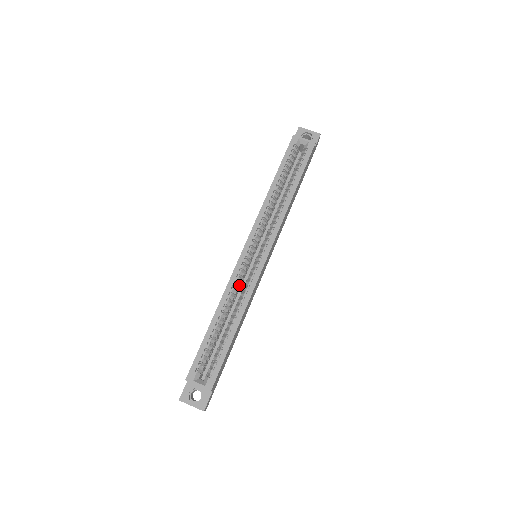
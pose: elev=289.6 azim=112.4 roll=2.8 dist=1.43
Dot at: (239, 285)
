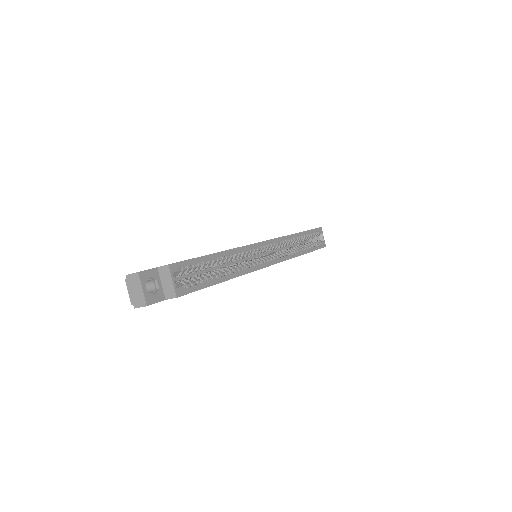
Dot at: (241, 257)
